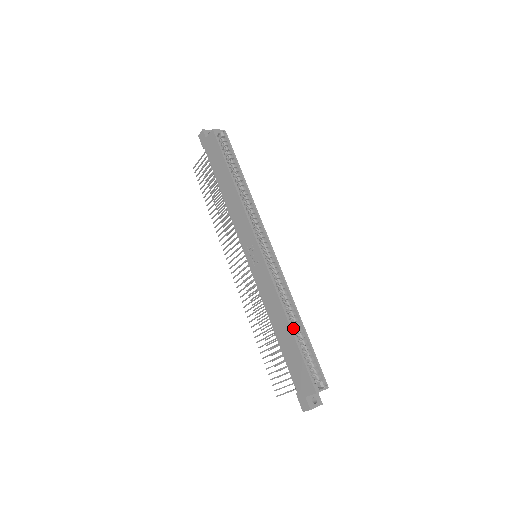
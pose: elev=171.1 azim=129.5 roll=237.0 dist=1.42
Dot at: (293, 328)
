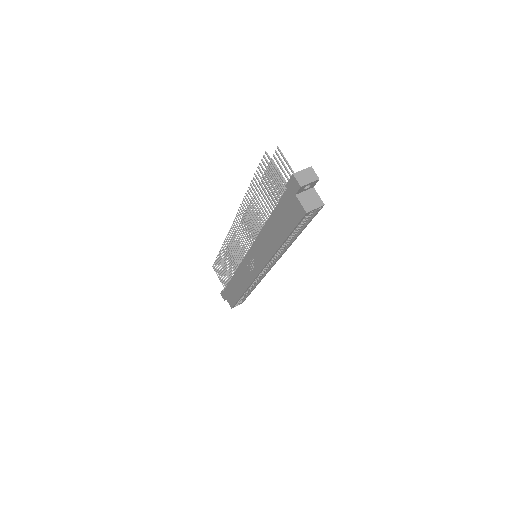
Dot at: occluded
